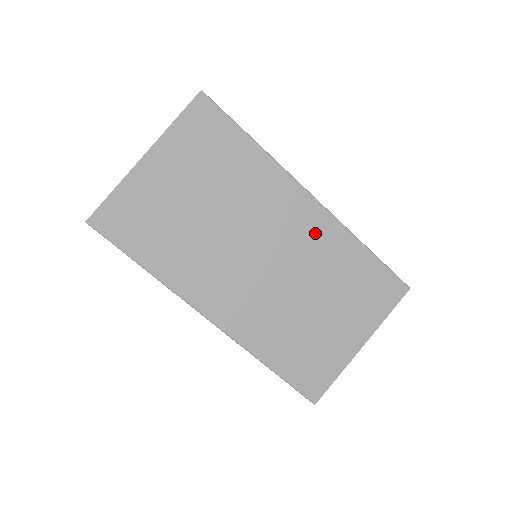
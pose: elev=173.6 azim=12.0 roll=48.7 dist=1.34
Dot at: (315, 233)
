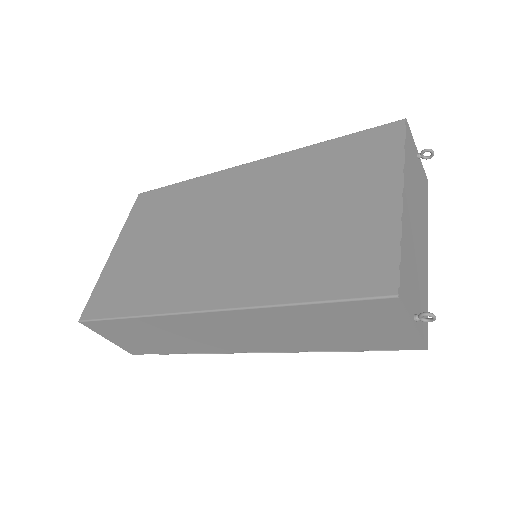
Dot at: (266, 177)
